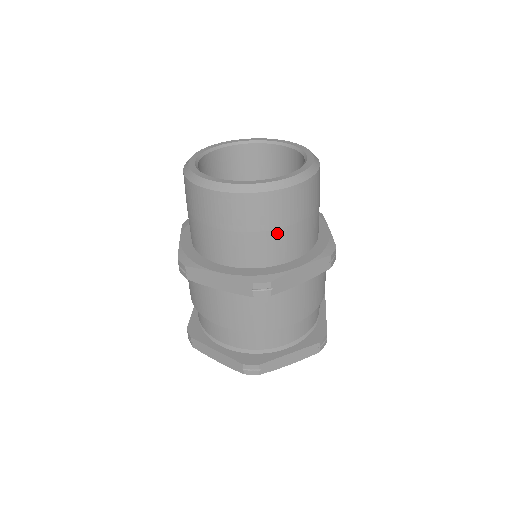
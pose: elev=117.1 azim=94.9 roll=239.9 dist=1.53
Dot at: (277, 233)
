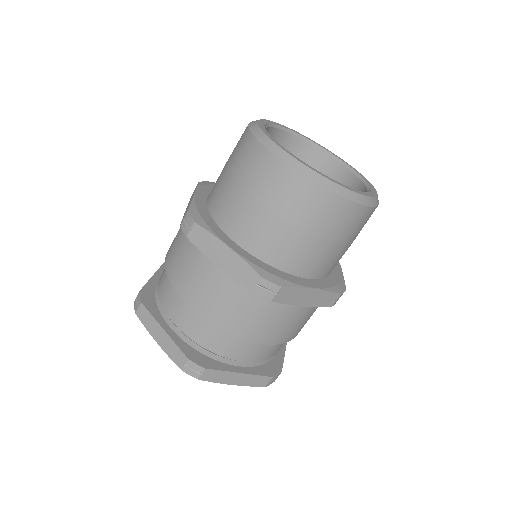
Dot at: (314, 241)
